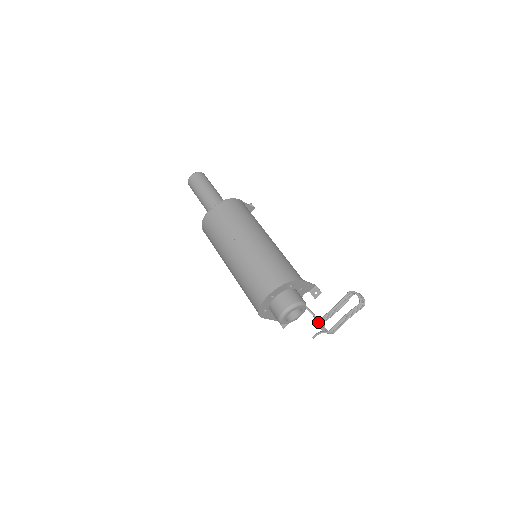
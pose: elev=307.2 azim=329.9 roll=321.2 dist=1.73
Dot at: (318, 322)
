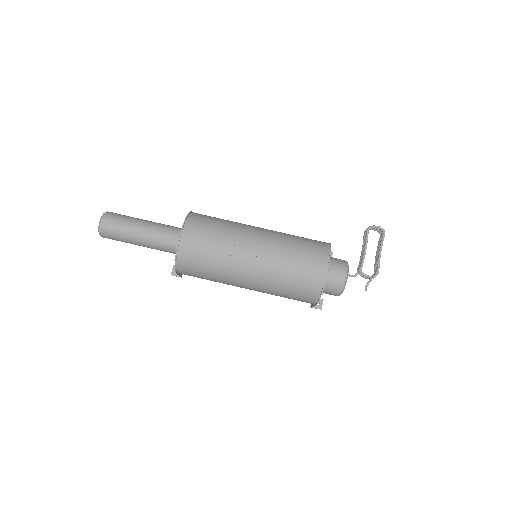
Dot at: occluded
